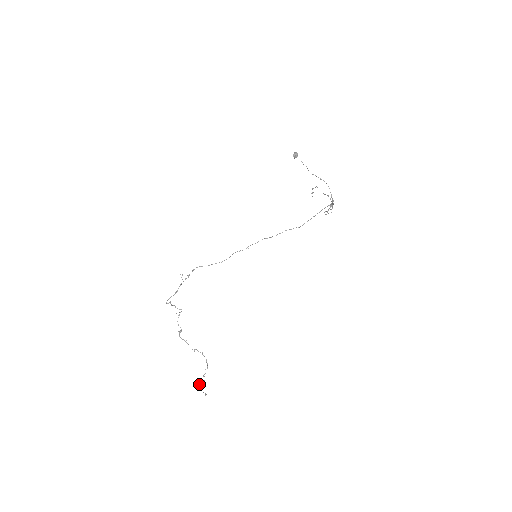
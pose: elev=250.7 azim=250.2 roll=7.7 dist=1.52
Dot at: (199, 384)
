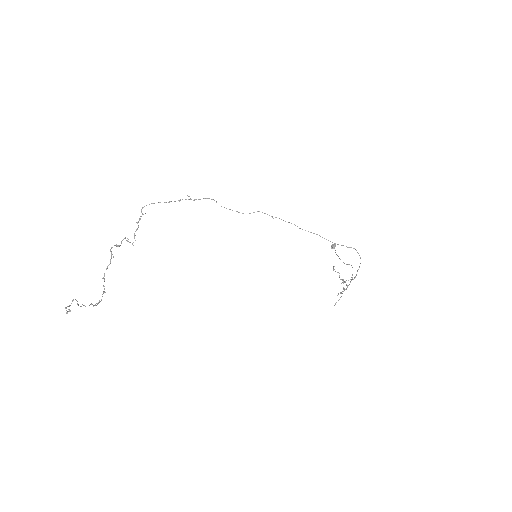
Dot at: (72, 300)
